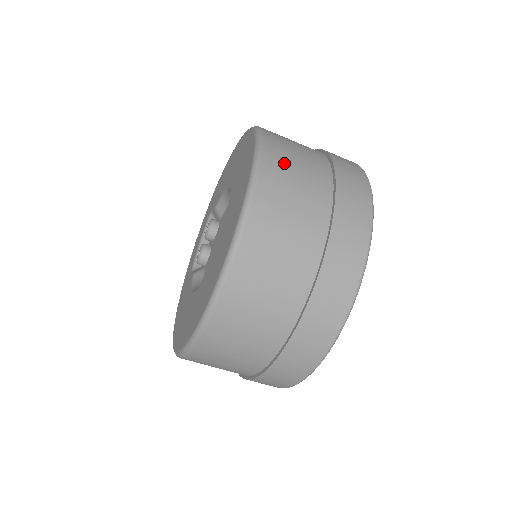
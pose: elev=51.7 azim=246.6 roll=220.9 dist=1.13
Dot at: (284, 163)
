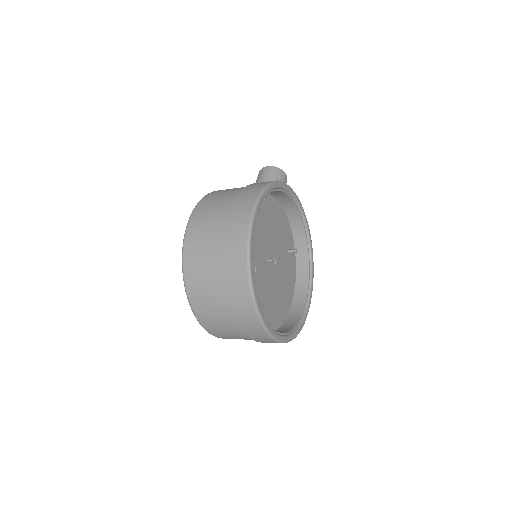
Dot at: (199, 291)
